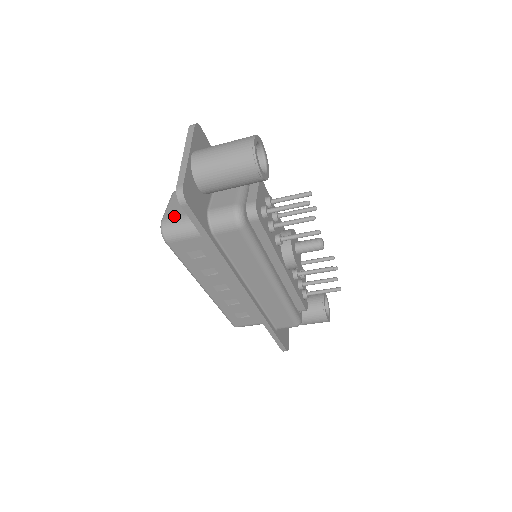
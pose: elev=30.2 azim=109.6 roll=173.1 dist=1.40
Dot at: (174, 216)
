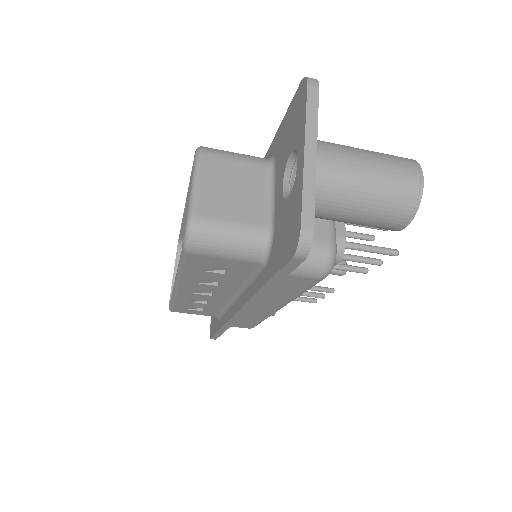
Dot at: (216, 216)
